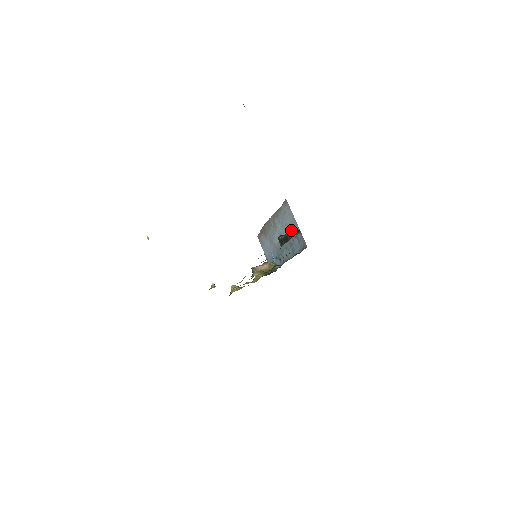
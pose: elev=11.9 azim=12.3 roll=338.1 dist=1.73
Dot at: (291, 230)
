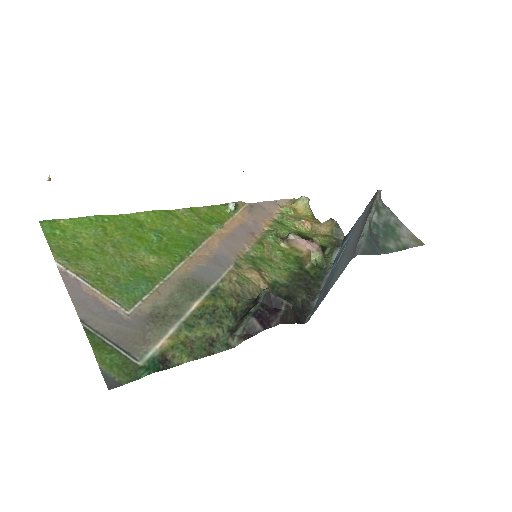
Dot at: (332, 279)
